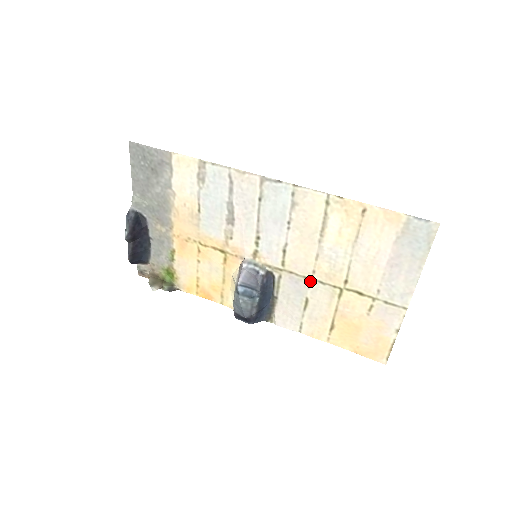
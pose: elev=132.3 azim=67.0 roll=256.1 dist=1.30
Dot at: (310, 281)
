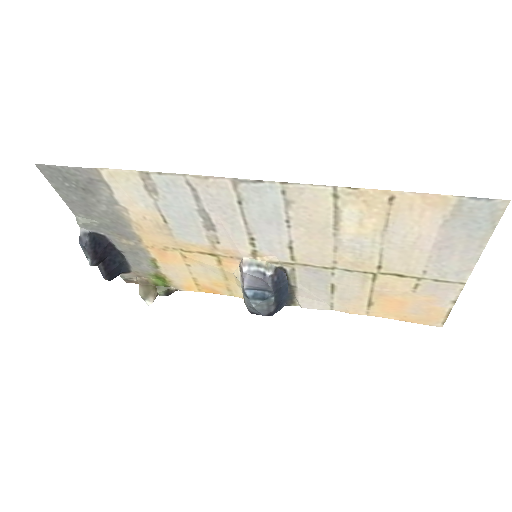
Dot at: (332, 270)
